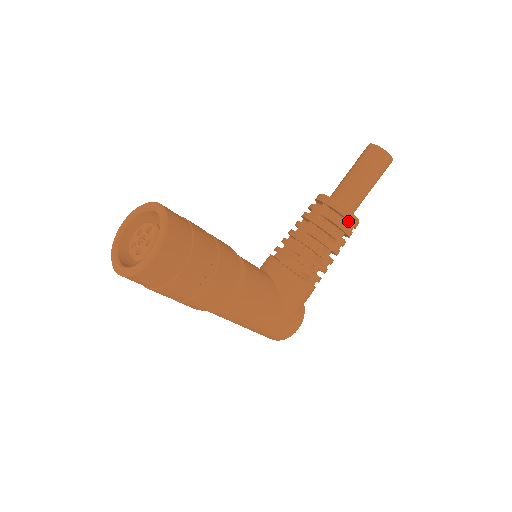
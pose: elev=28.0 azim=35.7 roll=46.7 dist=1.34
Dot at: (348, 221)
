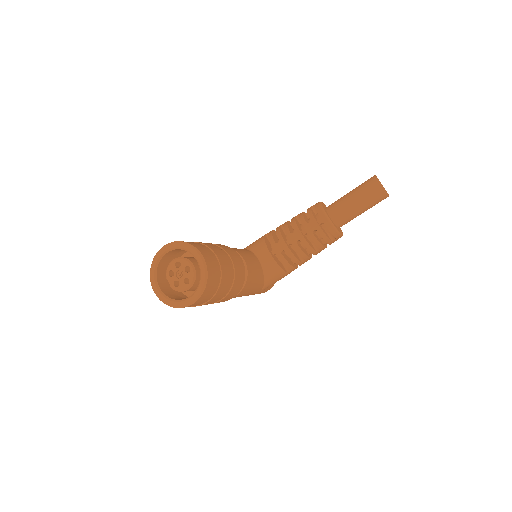
Dot at: (335, 238)
